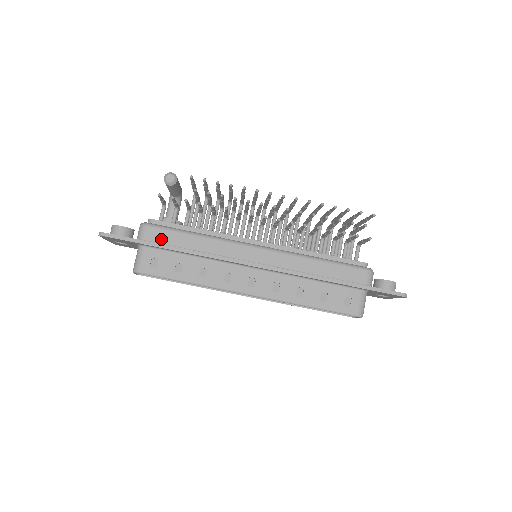
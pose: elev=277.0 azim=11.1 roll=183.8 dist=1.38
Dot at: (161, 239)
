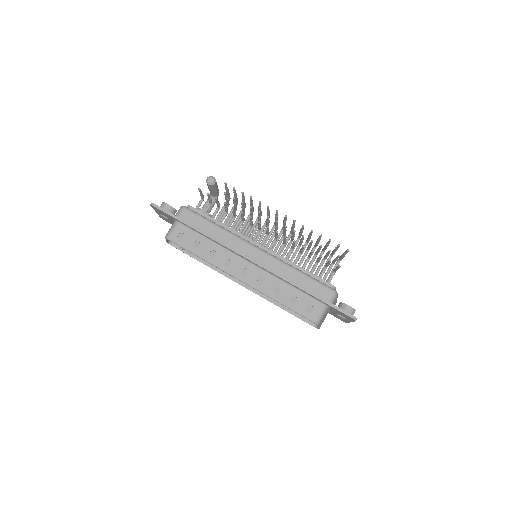
Dot at: (191, 221)
